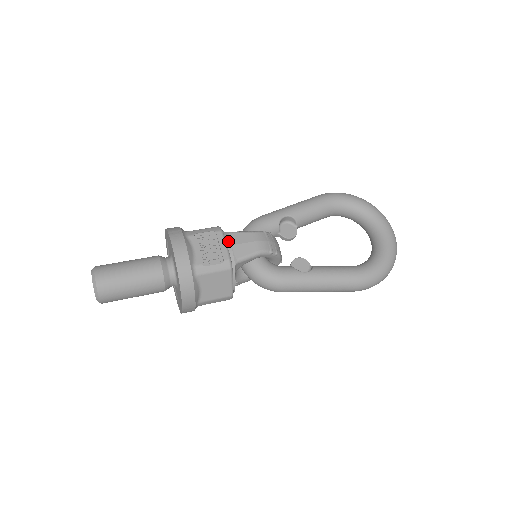
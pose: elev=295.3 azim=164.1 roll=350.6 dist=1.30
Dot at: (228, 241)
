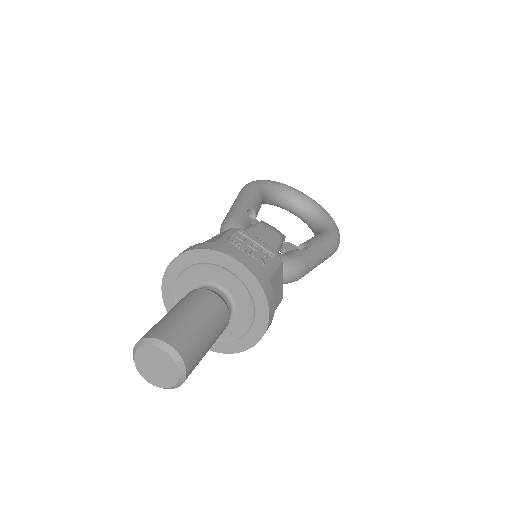
Dot at: occluded
